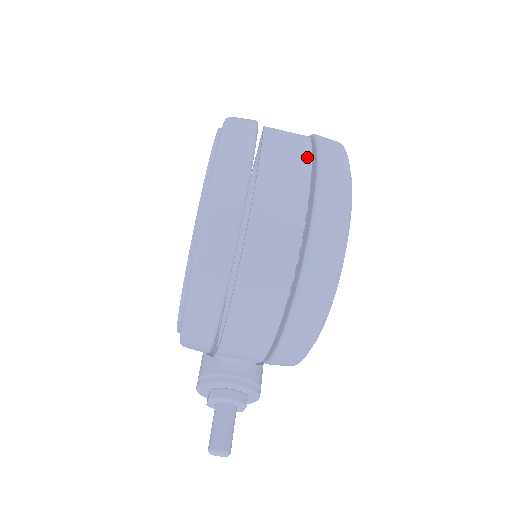
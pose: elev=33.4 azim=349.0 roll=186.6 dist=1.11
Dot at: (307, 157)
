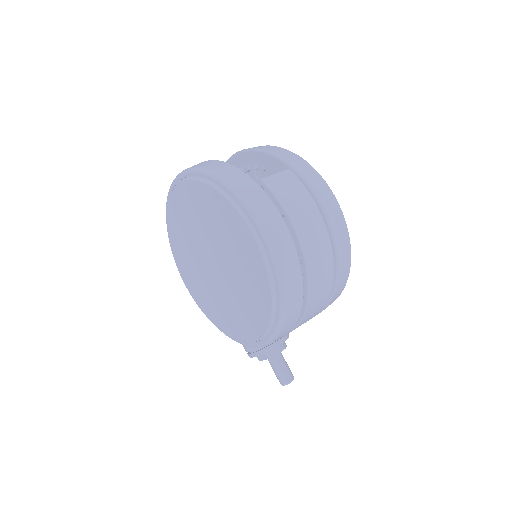
Dot at: (309, 197)
